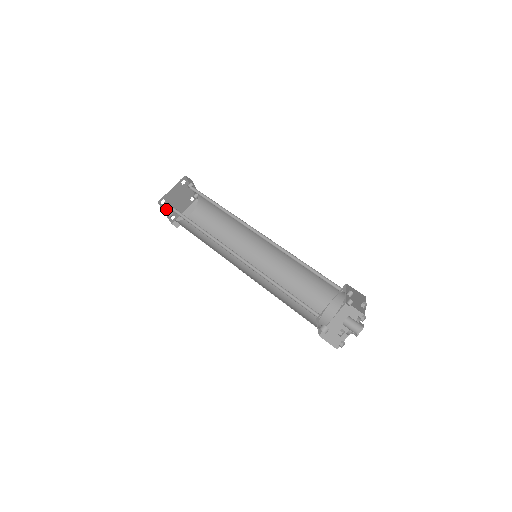
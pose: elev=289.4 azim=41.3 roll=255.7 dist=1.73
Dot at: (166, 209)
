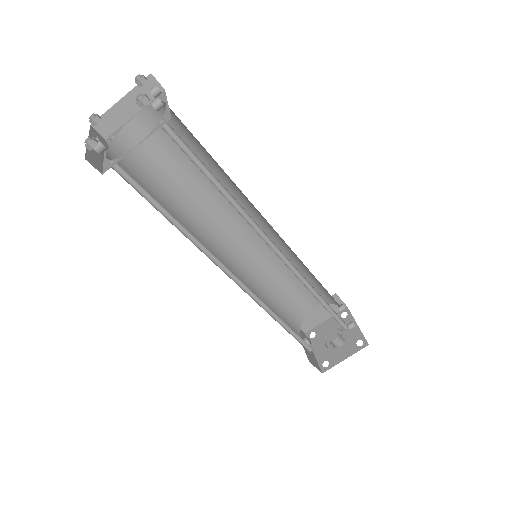
Dot at: occluded
